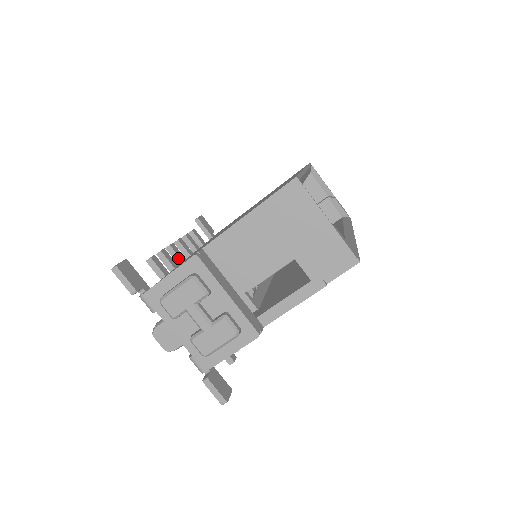
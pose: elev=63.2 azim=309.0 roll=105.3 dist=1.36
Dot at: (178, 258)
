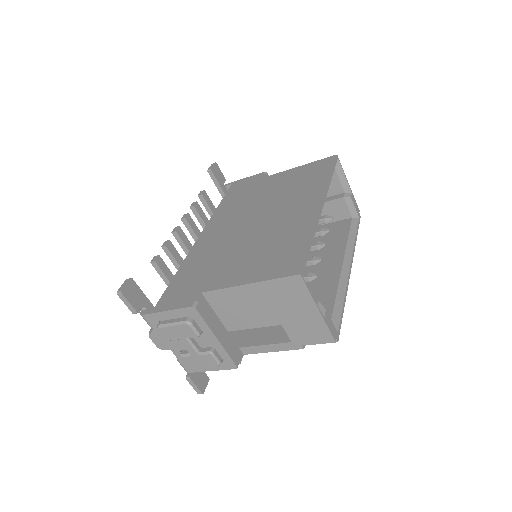
Dot at: (182, 243)
